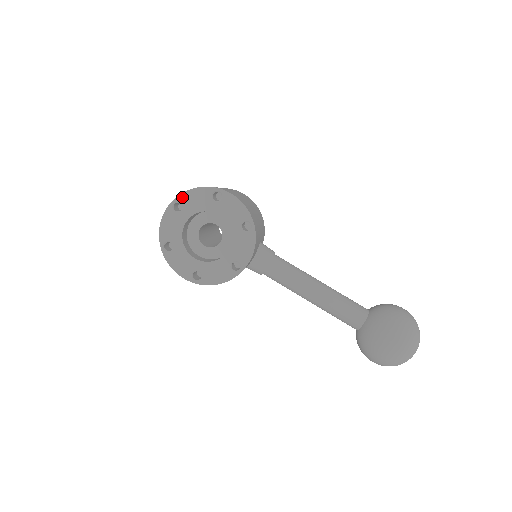
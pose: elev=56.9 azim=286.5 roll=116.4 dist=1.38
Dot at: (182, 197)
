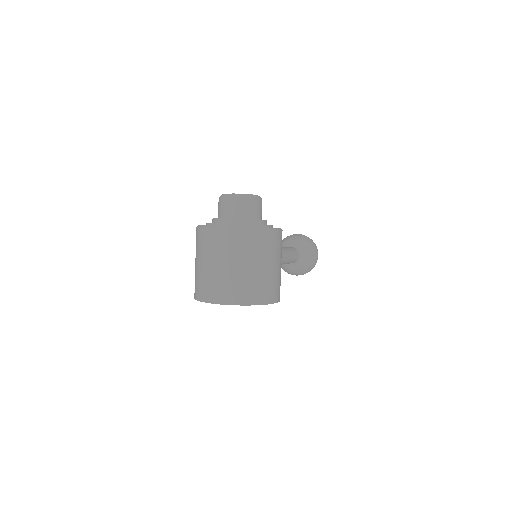
Dot at: occluded
